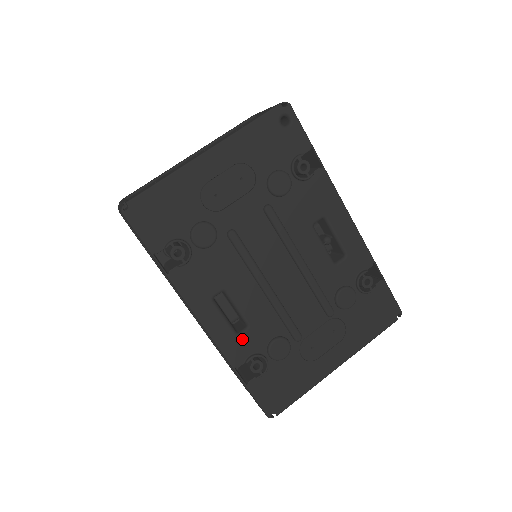
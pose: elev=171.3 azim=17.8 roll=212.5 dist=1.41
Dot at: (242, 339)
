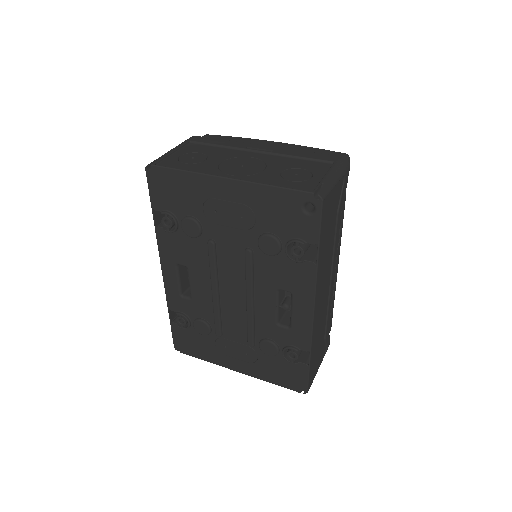
Dot at: (182, 300)
